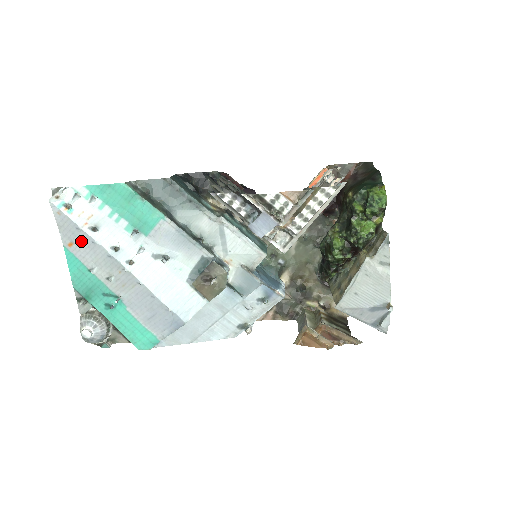
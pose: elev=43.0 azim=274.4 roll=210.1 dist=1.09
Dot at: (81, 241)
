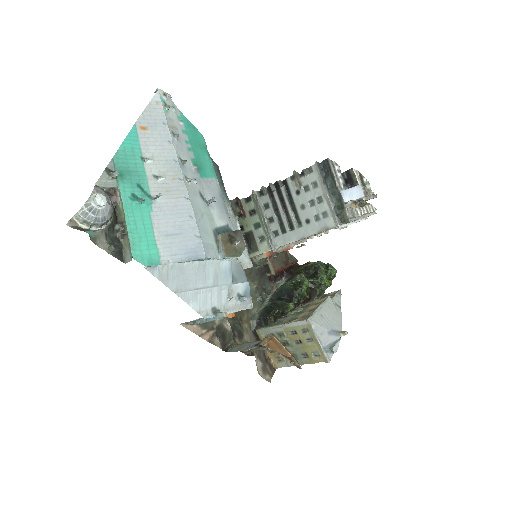
Dot at: (157, 133)
